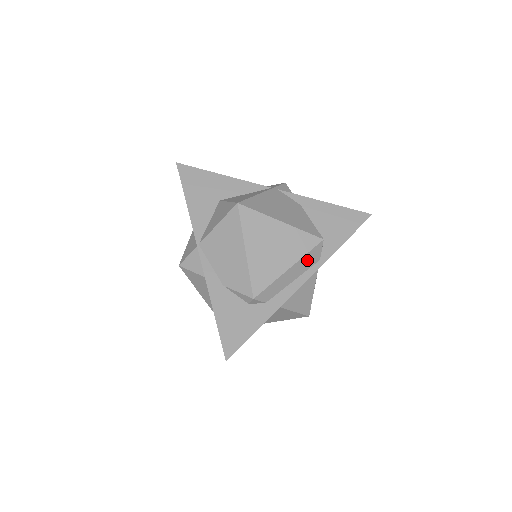
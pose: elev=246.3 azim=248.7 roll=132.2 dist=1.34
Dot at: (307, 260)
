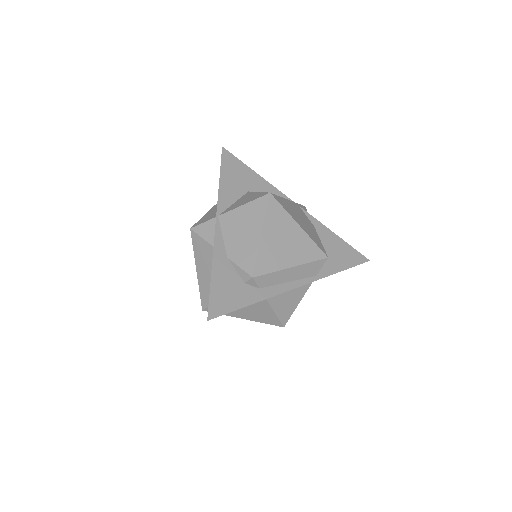
Dot at: (308, 269)
